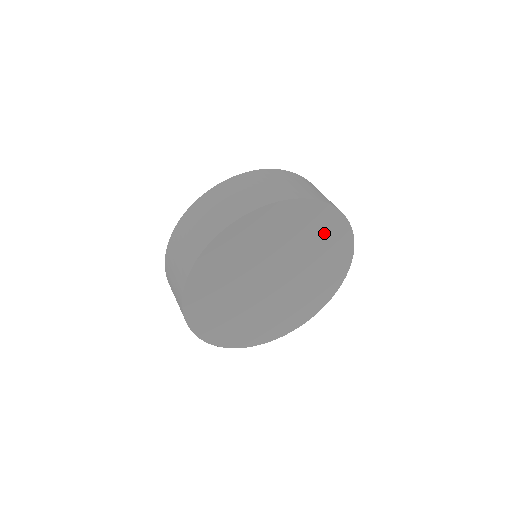
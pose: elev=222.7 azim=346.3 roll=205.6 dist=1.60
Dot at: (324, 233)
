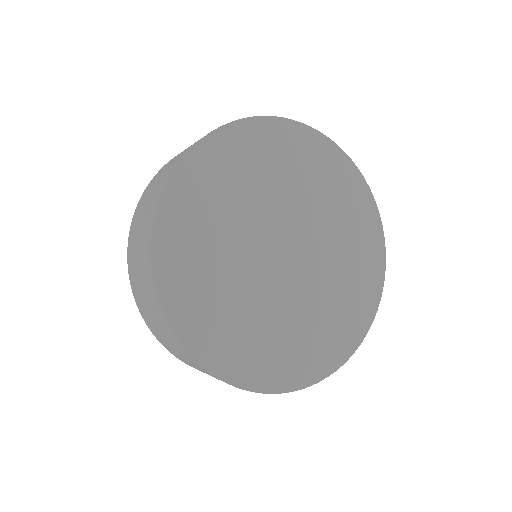
Dot at: (301, 159)
